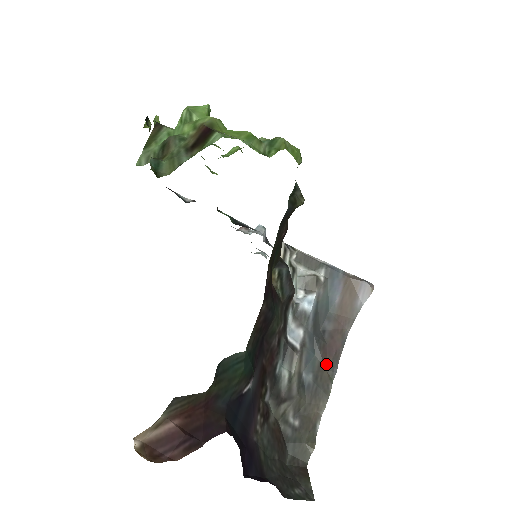
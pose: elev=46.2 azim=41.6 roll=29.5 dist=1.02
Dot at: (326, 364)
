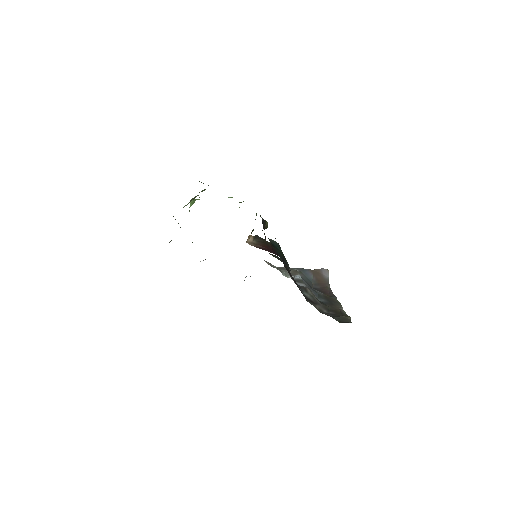
Dot at: (328, 296)
